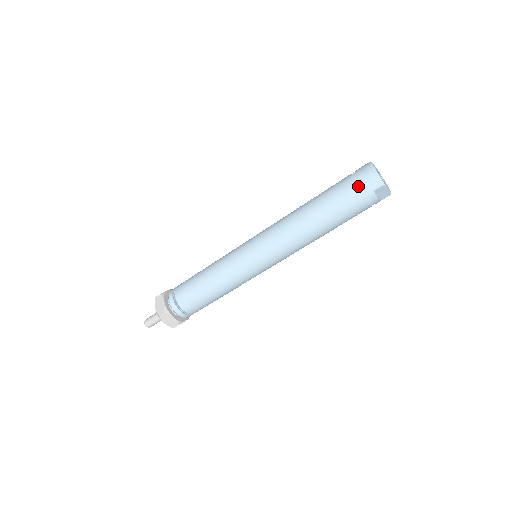
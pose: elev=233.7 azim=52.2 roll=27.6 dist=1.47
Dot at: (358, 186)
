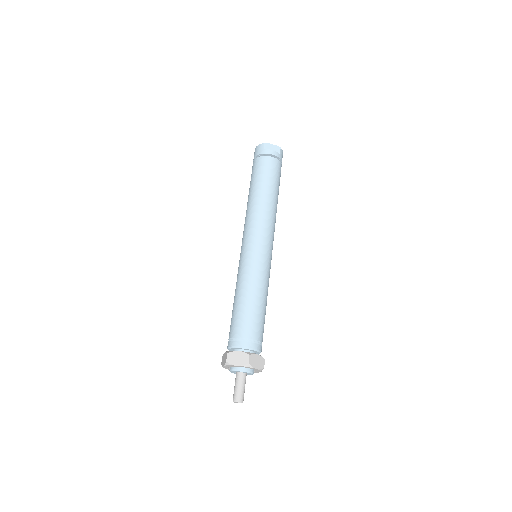
Dot at: (256, 158)
